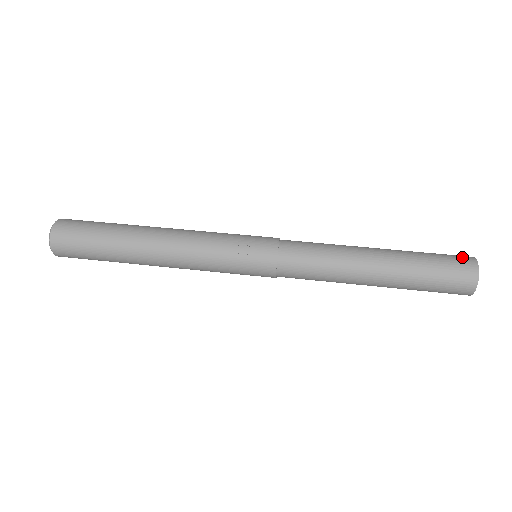
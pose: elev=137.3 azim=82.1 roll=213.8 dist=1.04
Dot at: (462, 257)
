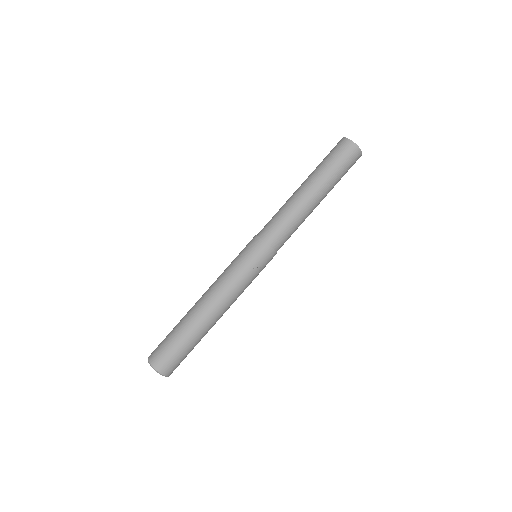
Dot at: (346, 147)
